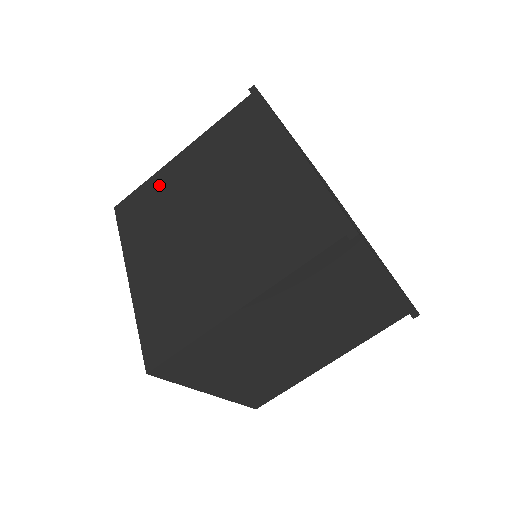
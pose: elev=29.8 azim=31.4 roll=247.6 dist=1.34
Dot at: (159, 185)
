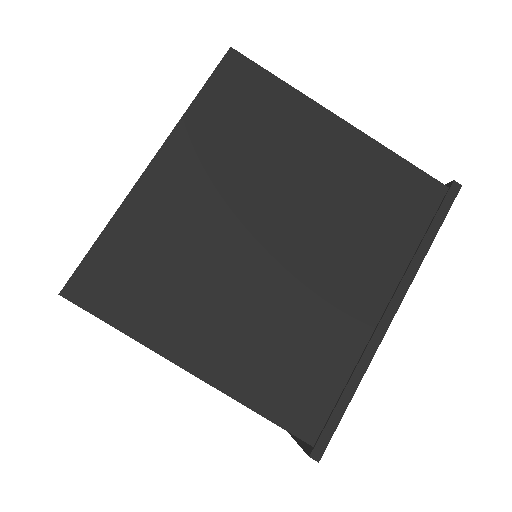
Dot at: (288, 116)
